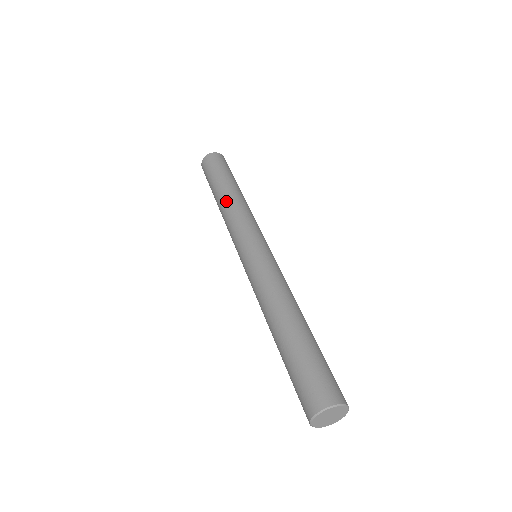
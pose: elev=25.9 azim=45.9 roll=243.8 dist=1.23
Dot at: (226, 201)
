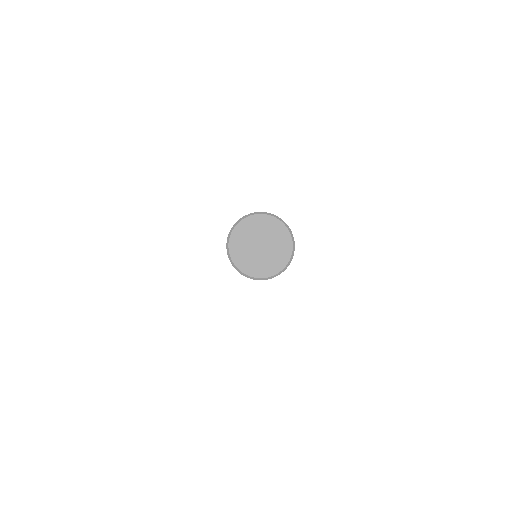
Dot at: occluded
